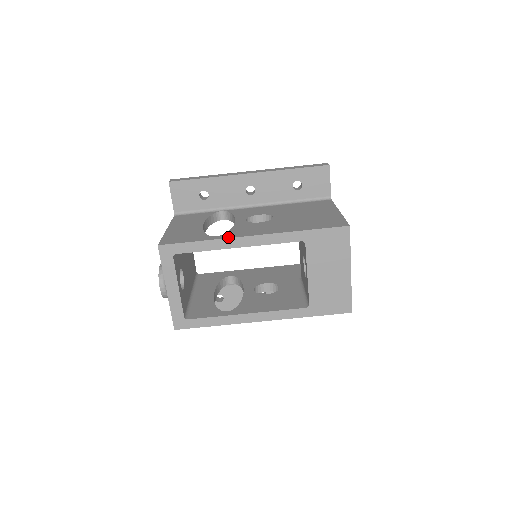
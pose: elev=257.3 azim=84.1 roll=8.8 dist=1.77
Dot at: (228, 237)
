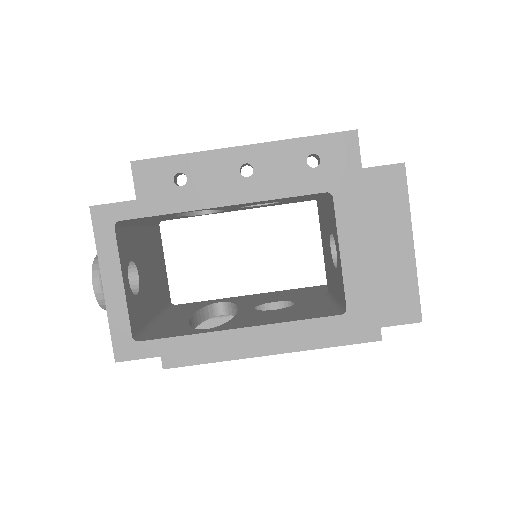
Dot at: (205, 190)
